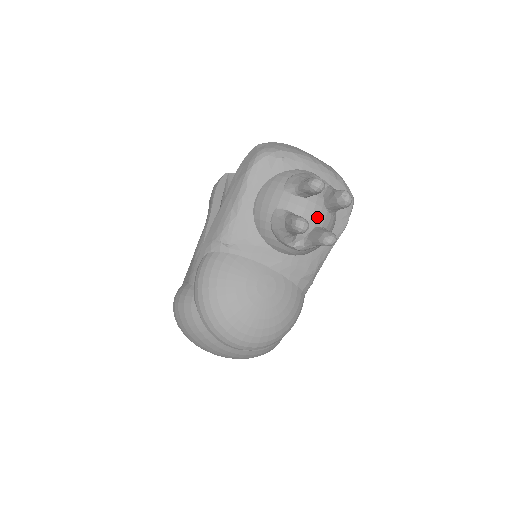
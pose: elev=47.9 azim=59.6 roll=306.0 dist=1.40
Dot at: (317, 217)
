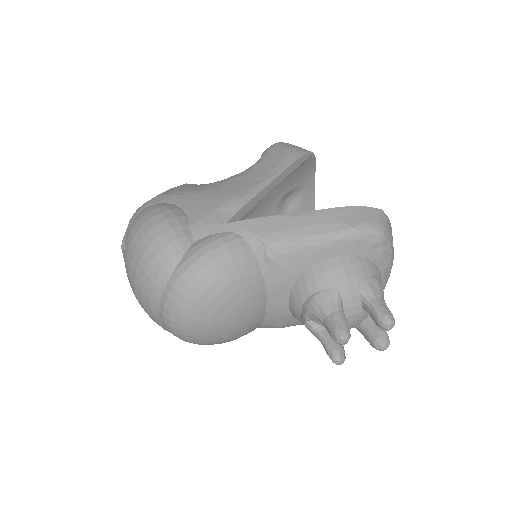
Dot at: (349, 326)
